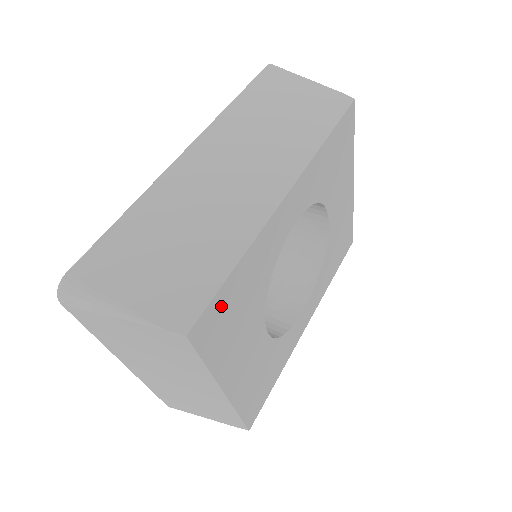
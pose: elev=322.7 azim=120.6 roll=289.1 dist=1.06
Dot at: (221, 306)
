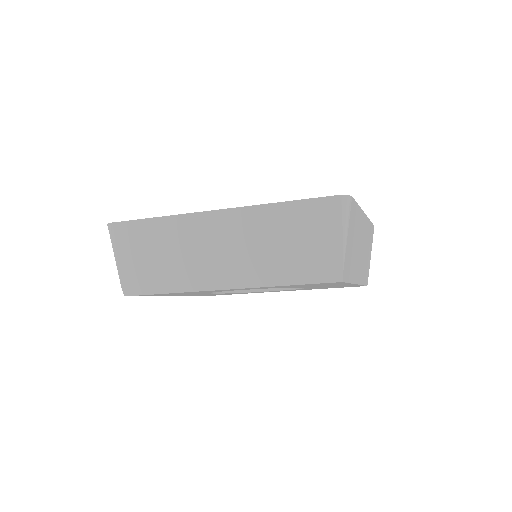
Dot at: occluded
